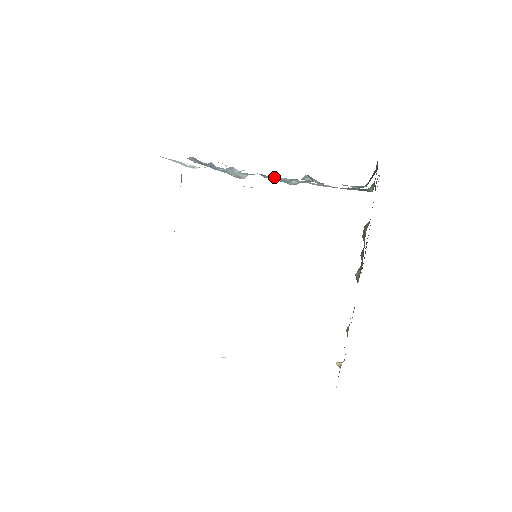
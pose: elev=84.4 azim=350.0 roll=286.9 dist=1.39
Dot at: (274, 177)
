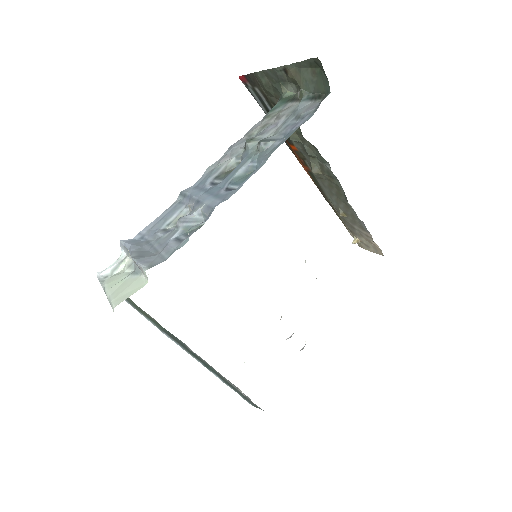
Dot at: (235, 178)
